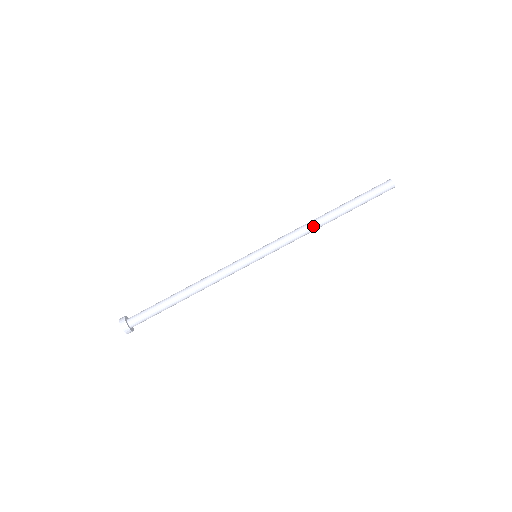
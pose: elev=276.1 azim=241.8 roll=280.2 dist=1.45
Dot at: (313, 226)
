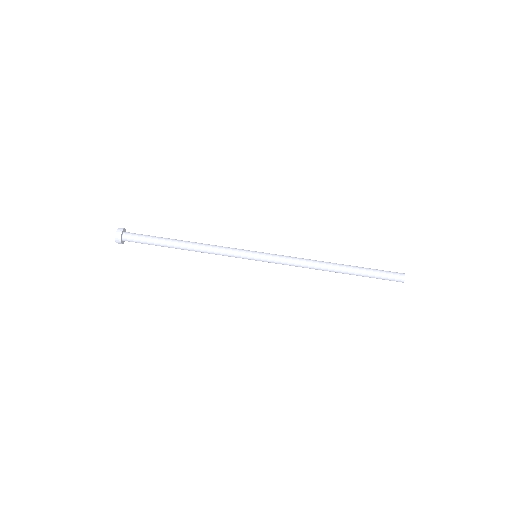
Dot at: (316, 268)
